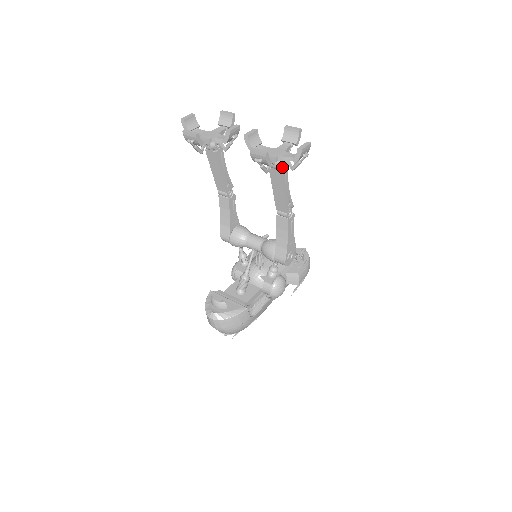
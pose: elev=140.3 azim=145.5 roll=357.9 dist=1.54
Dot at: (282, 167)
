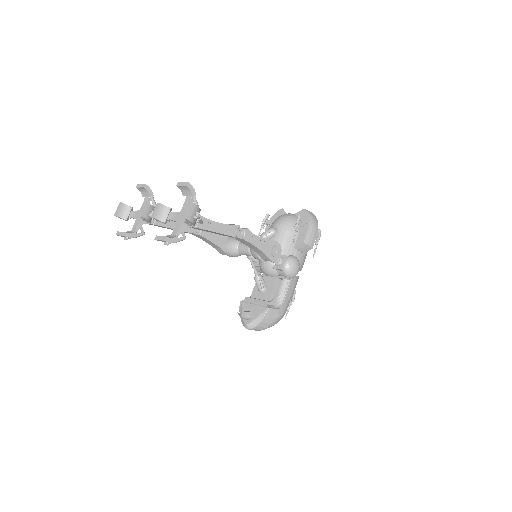
Dot at: occluded
